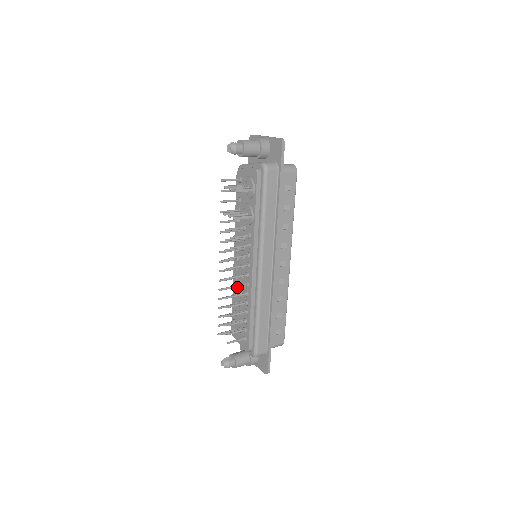
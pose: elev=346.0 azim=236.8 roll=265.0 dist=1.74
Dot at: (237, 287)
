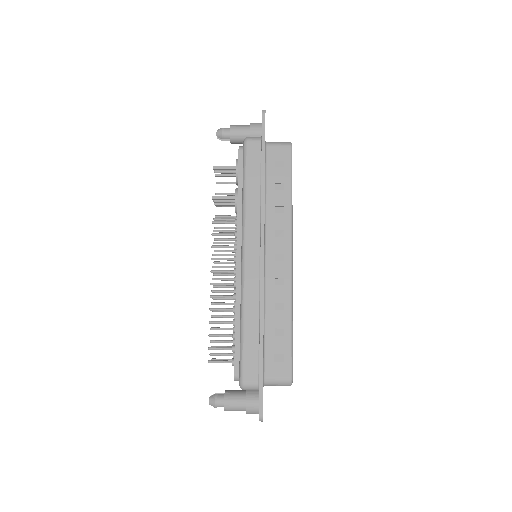
Dot at: occluded
